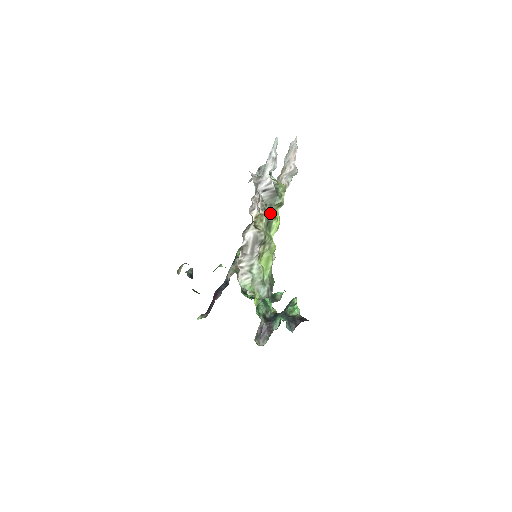
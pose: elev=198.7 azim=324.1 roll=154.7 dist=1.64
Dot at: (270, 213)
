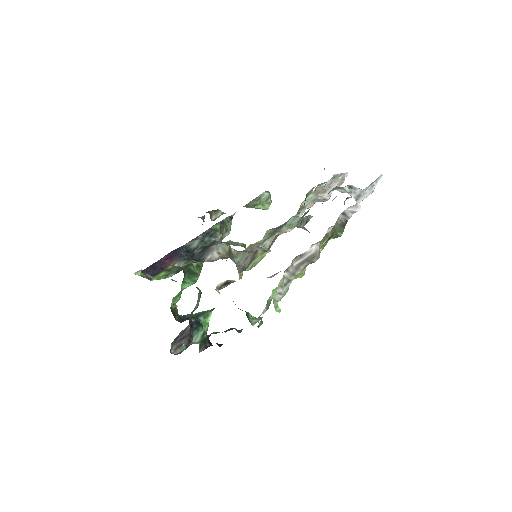
Dot at: (329, 238)
